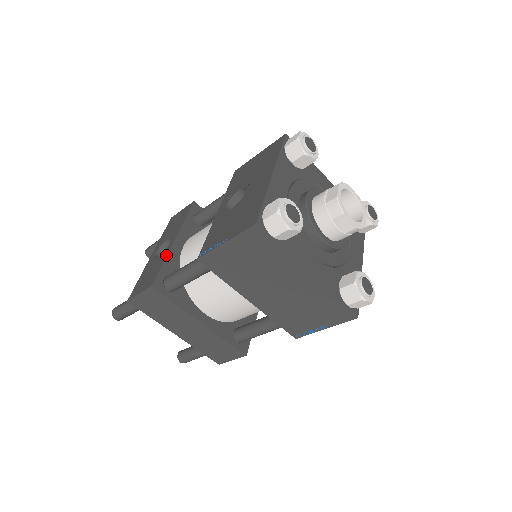
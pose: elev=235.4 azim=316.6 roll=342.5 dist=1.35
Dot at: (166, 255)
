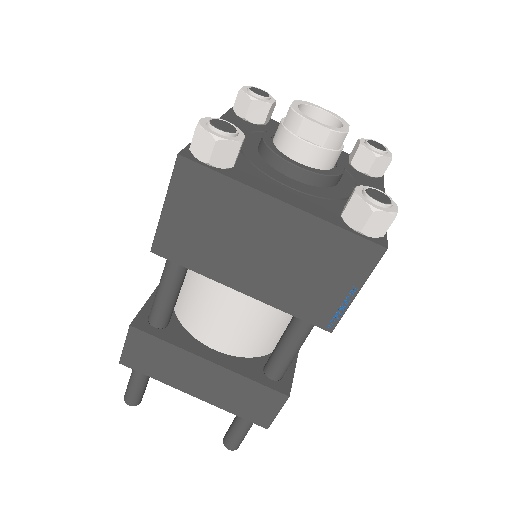
Dot at: (152, 293)
